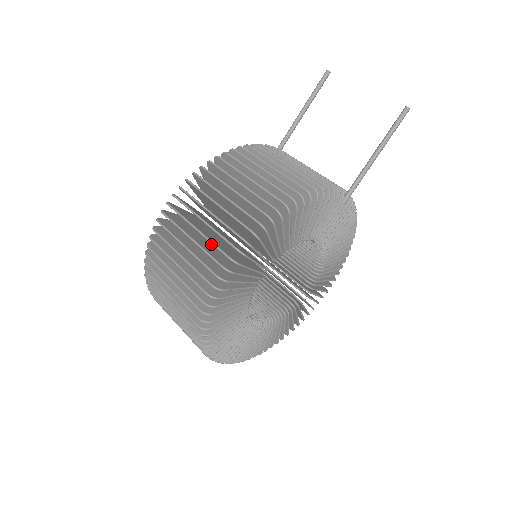
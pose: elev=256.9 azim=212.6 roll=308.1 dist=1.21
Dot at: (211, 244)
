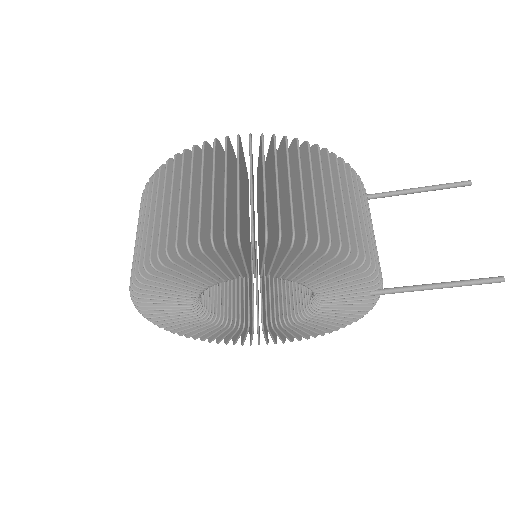
Dot at: (235, 206)
